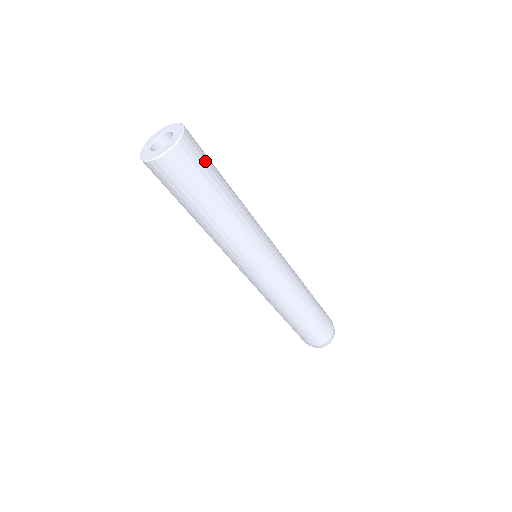
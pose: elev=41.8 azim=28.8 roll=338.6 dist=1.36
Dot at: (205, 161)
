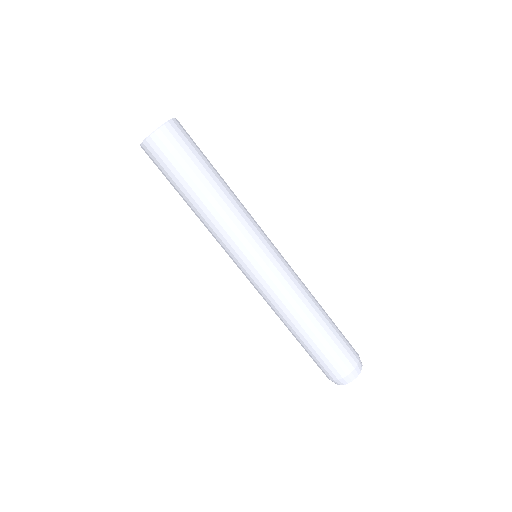
Dot at: occluded
